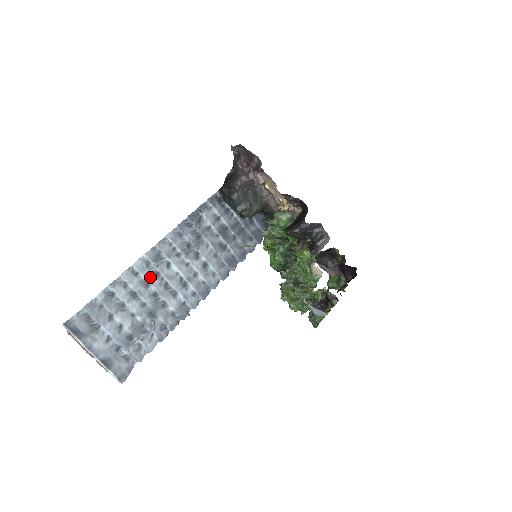
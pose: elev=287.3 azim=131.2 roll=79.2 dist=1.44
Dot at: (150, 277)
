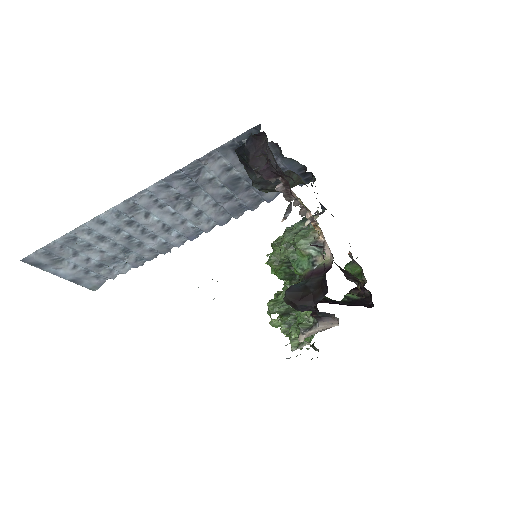
Dot at: (122, 225)
